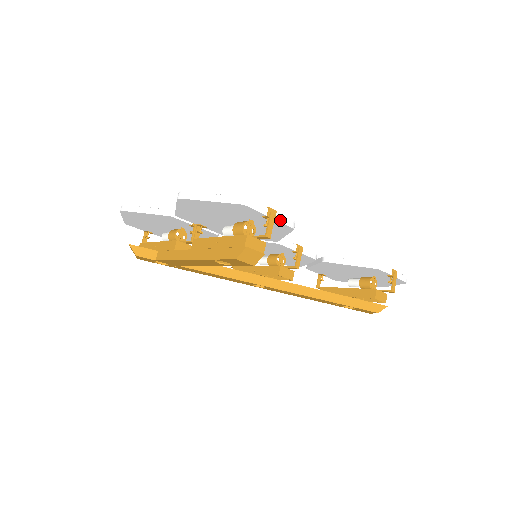
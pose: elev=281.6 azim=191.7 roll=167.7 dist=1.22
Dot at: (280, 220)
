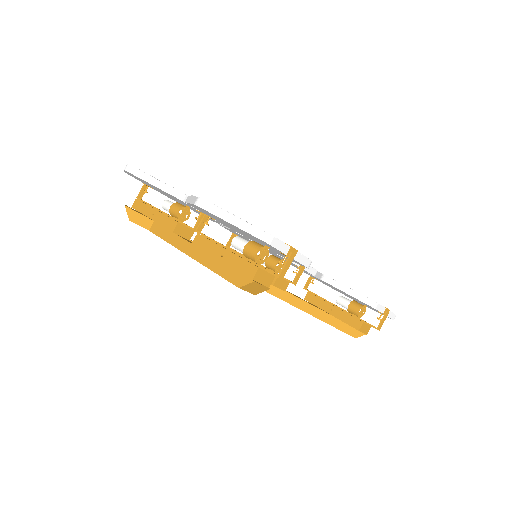
Dot at: (298, 259)
